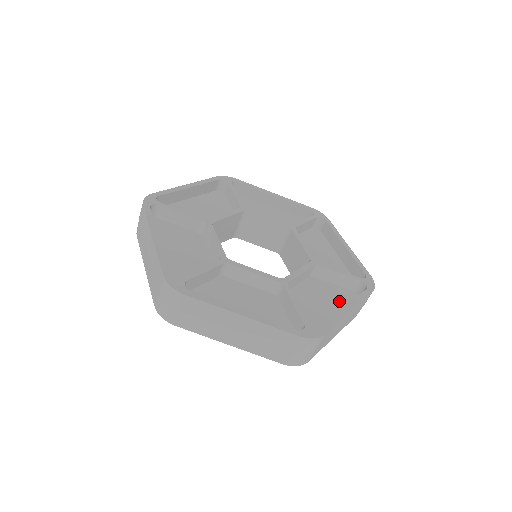
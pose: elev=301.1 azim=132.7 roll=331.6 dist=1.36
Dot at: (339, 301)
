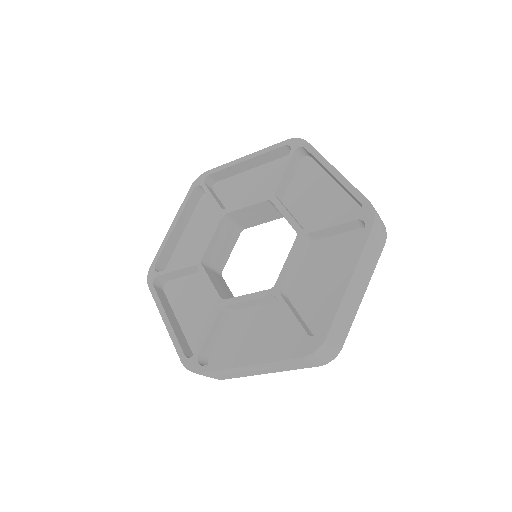
Dot at: (278, 344)
